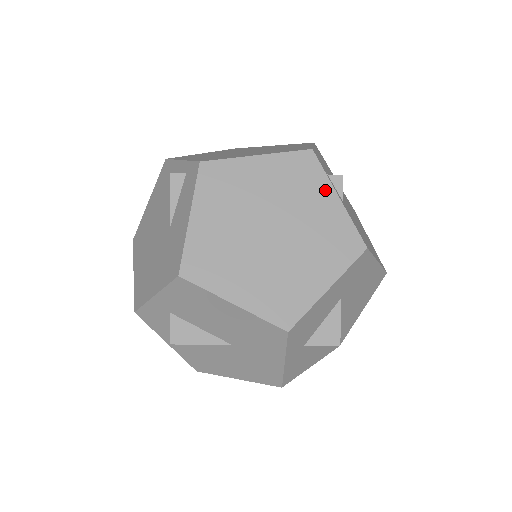
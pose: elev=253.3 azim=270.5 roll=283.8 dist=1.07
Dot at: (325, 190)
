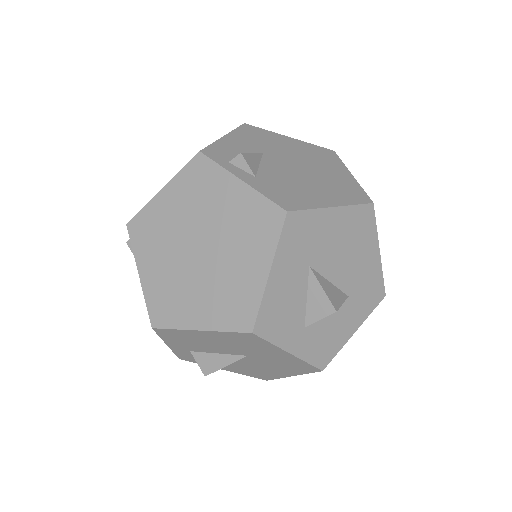
Dot at: (226, 181)
